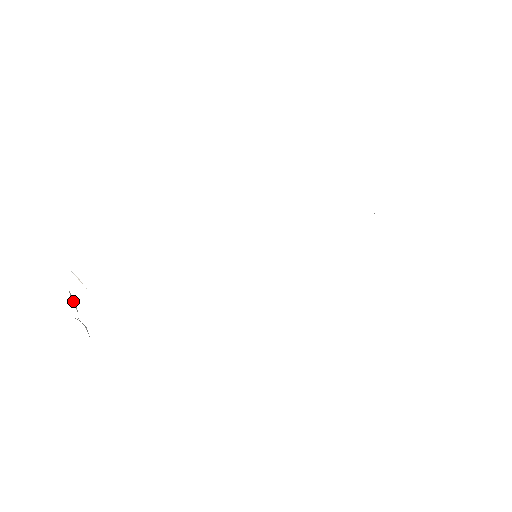
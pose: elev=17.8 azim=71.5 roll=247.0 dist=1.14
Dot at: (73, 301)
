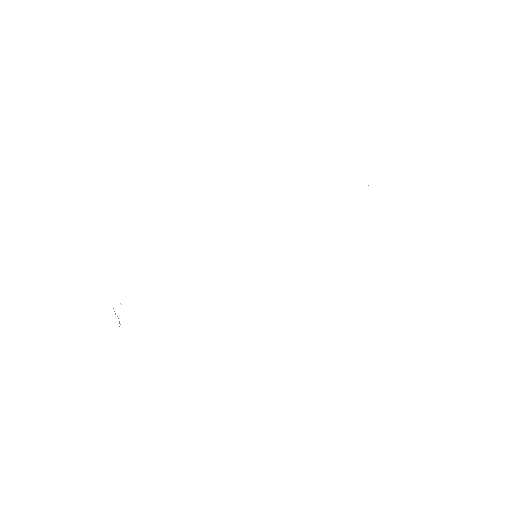
Dot at: occluded
